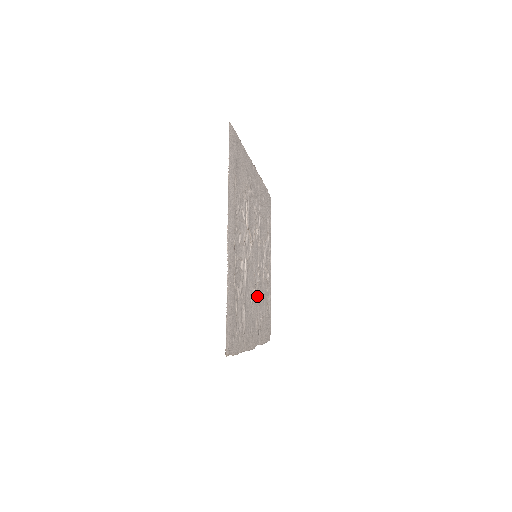
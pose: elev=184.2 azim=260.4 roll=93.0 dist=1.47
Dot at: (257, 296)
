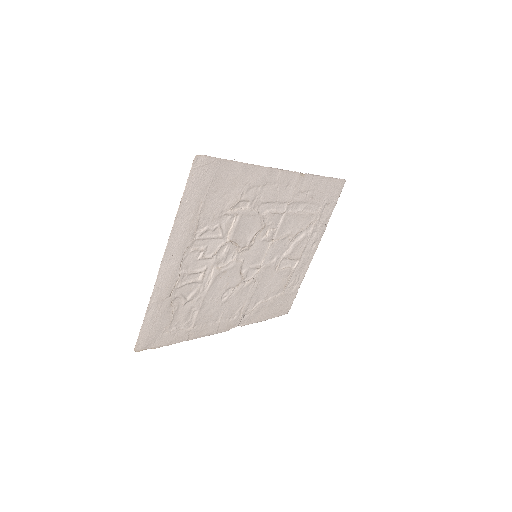
Dot at: (247, 289)
